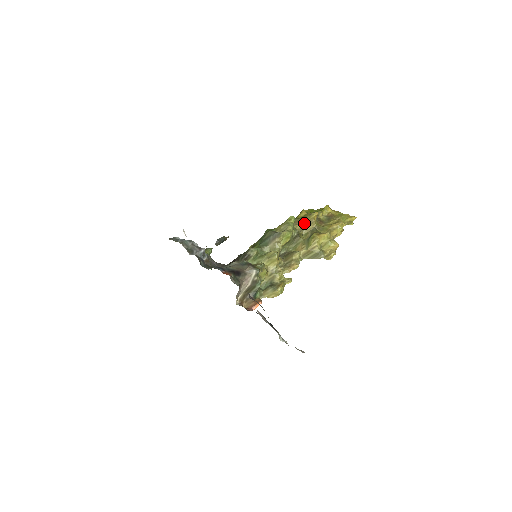
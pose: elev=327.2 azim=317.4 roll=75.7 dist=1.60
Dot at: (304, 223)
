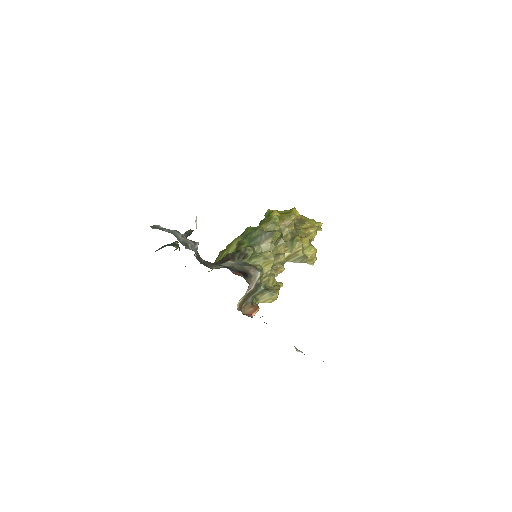
Dot at: (283, 224)
